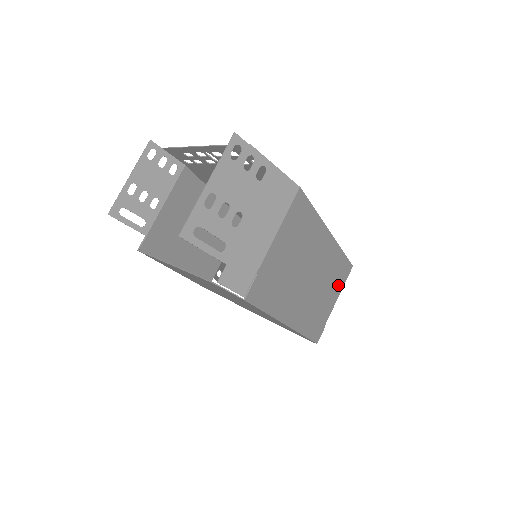
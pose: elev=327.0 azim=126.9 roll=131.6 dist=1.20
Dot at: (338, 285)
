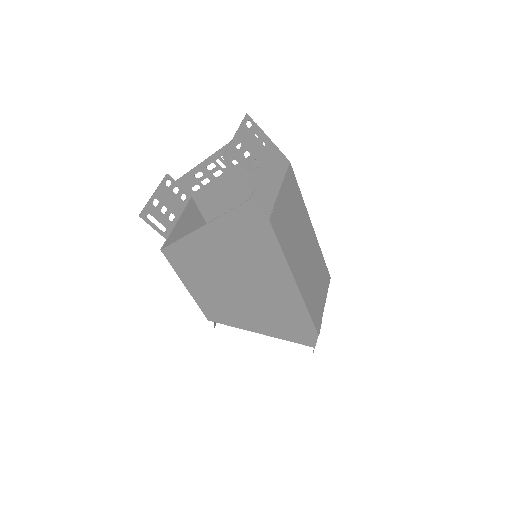
Dot at: (324, 286)
